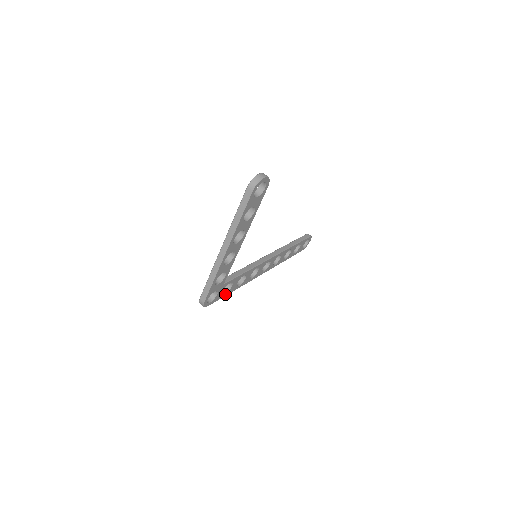
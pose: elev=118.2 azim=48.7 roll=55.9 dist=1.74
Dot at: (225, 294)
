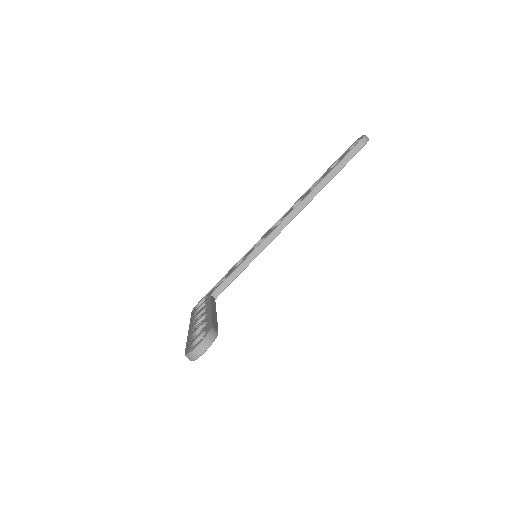
Dot at: occluded
